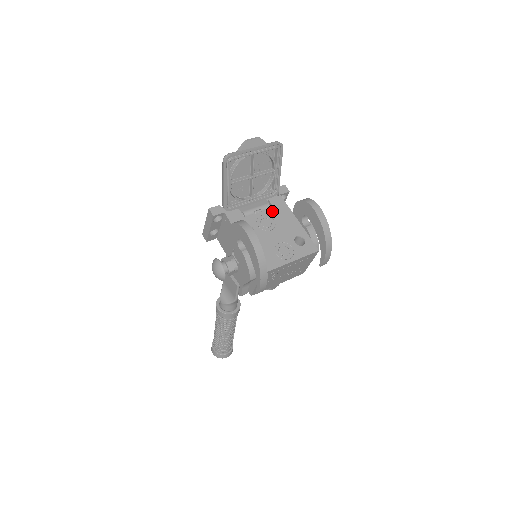
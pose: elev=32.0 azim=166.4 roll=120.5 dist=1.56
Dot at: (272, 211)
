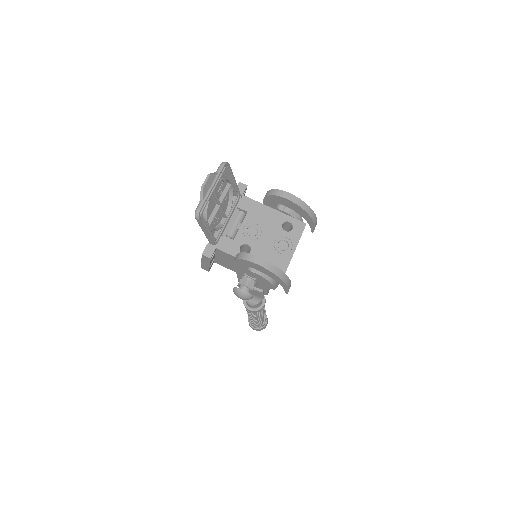
Dot at: (249, 216)
